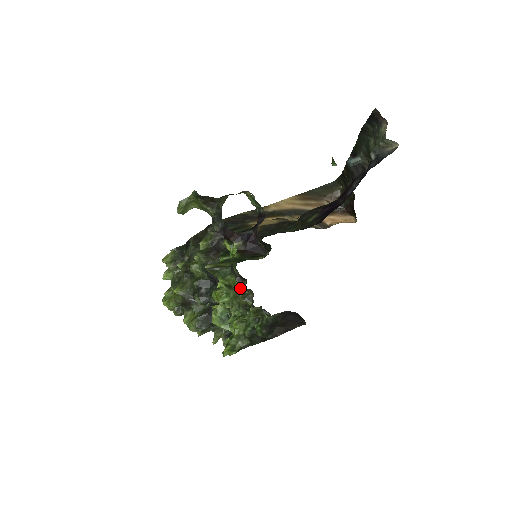
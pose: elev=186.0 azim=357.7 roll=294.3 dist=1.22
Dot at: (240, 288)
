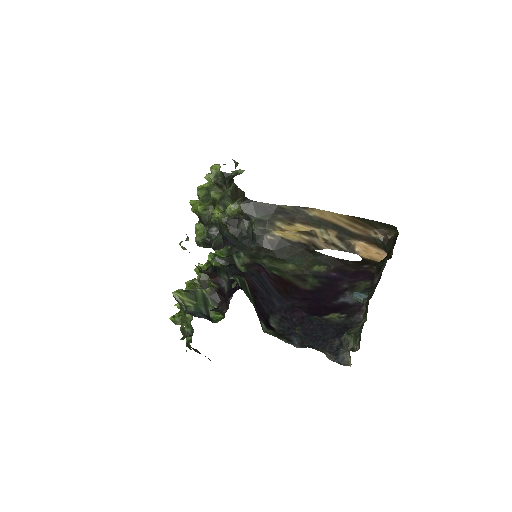
Dot at: (183, 325)
